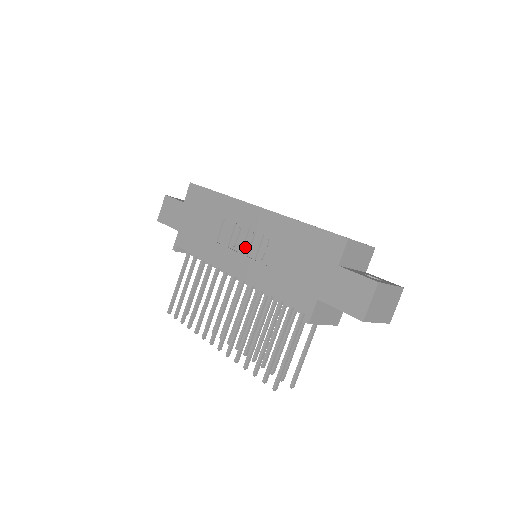
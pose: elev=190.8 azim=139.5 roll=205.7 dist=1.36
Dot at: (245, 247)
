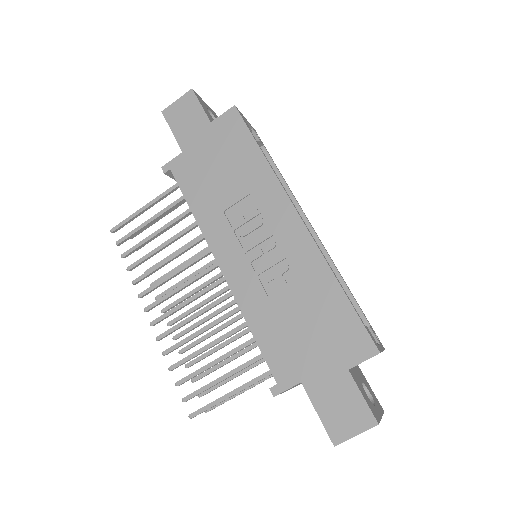
Dot at: (255, 251)
